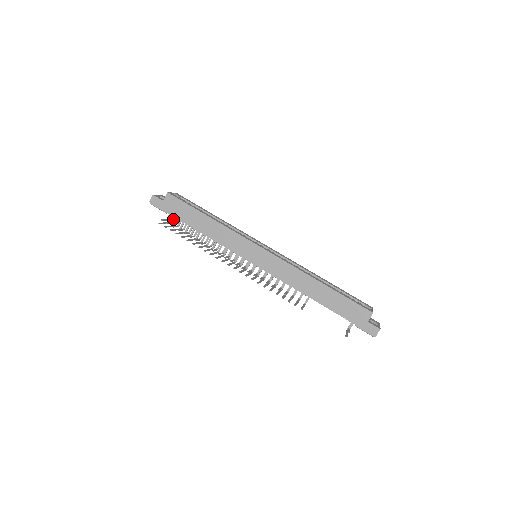
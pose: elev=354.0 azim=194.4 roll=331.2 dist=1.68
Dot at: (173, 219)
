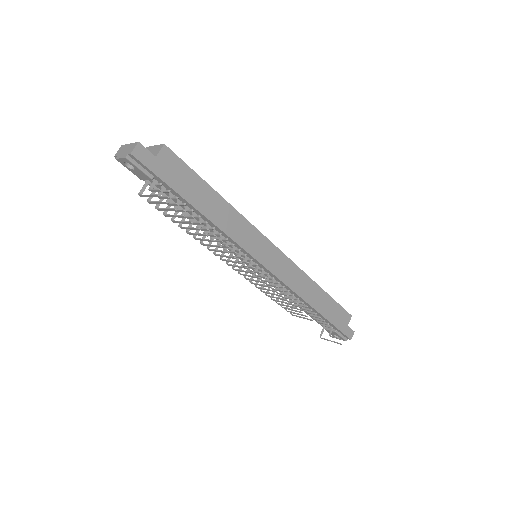
Dot at: occluded
